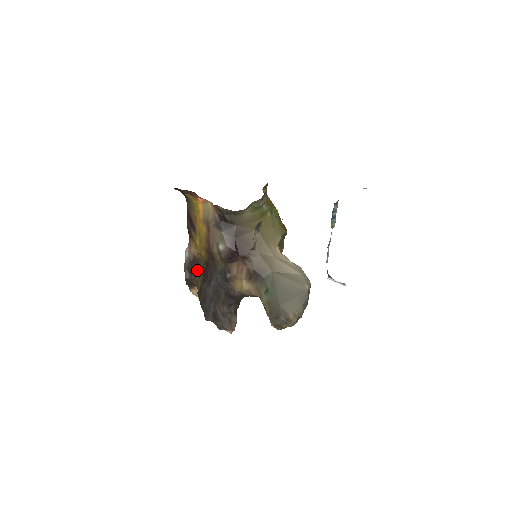
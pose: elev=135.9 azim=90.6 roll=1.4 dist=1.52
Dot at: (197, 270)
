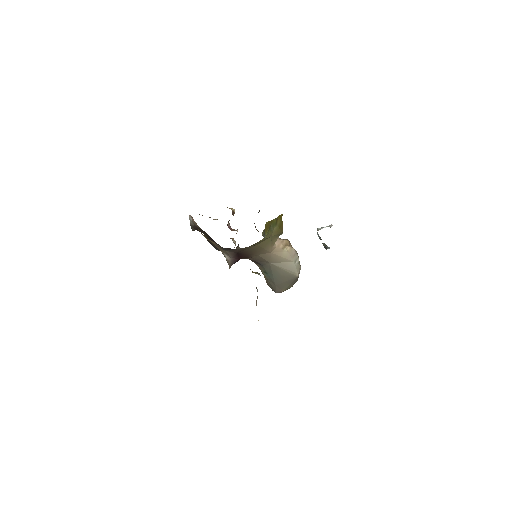
Dot at: (203, 232)
